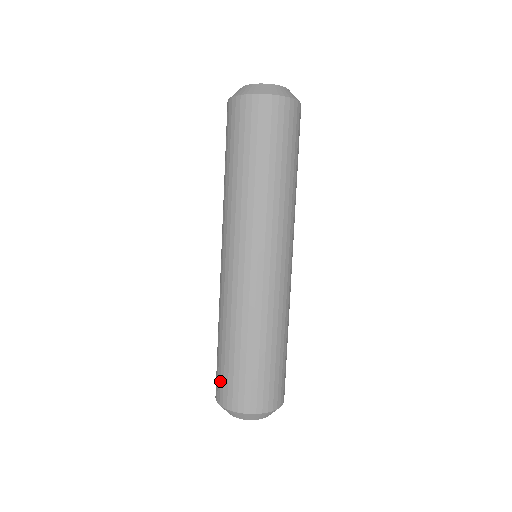
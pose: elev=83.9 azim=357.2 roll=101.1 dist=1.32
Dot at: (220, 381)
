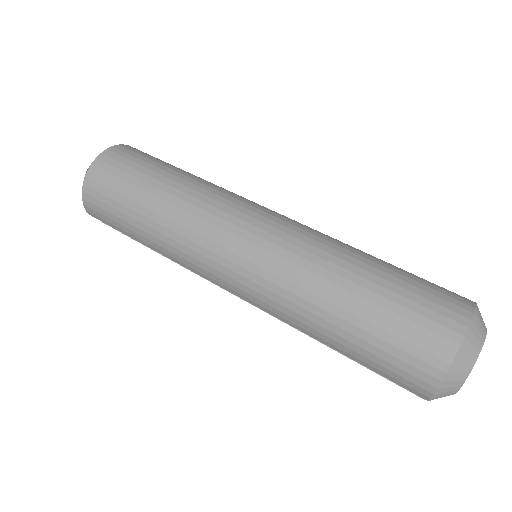
Dot at: (397, 368)
